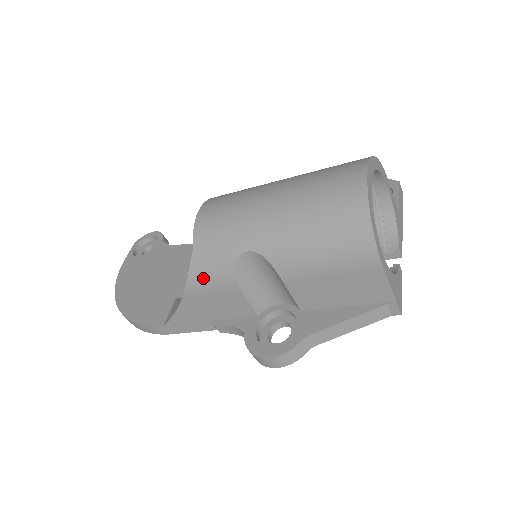
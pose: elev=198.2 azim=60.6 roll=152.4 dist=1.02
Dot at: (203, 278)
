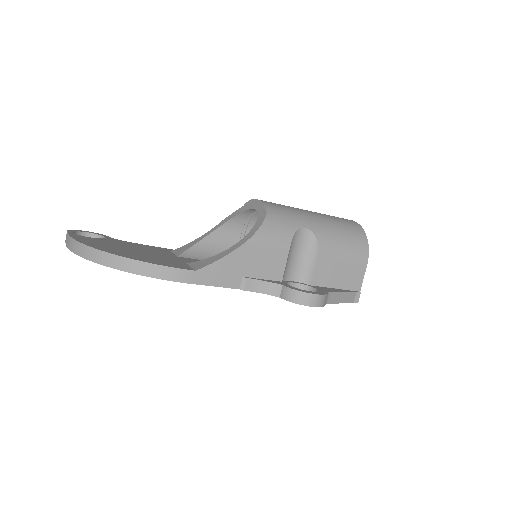
Dot at: (270, 233)
